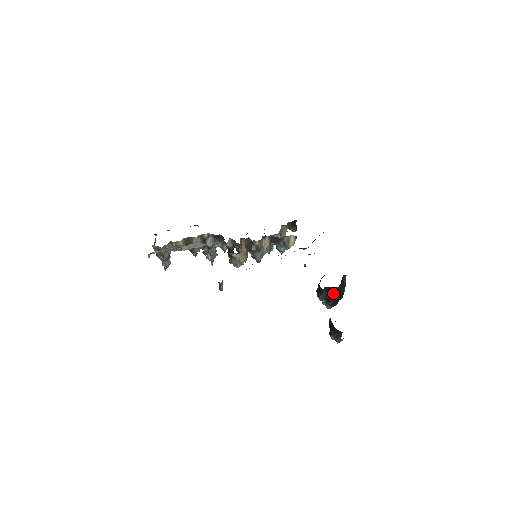
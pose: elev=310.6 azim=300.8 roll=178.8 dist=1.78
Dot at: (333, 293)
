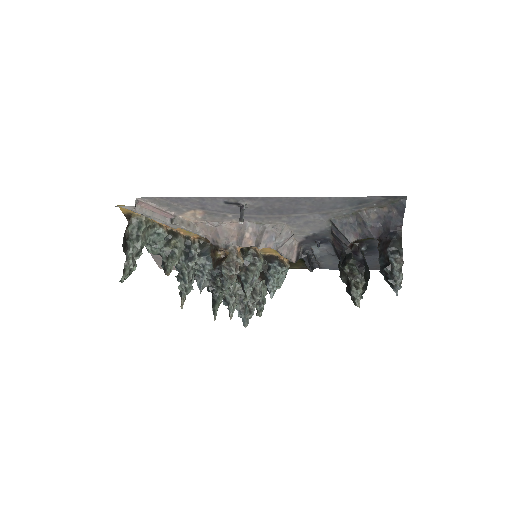
Dot at: (361, 256)
